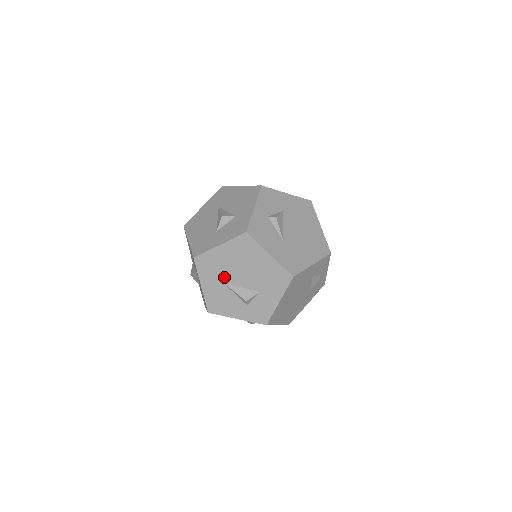
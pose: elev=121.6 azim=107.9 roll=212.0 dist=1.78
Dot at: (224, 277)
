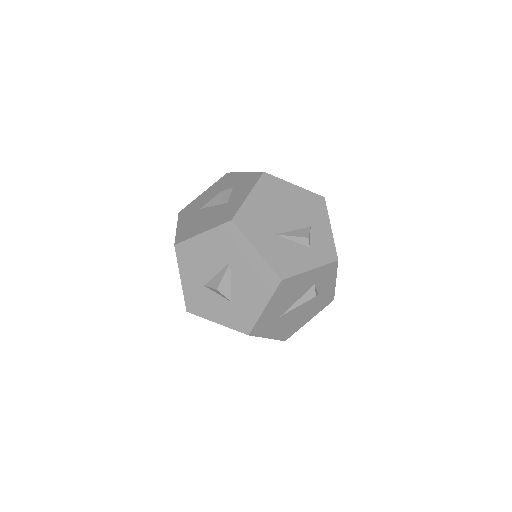
Dot at: (272, 227)
